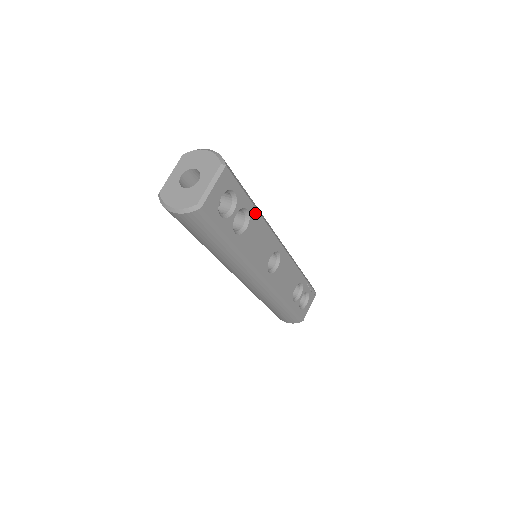
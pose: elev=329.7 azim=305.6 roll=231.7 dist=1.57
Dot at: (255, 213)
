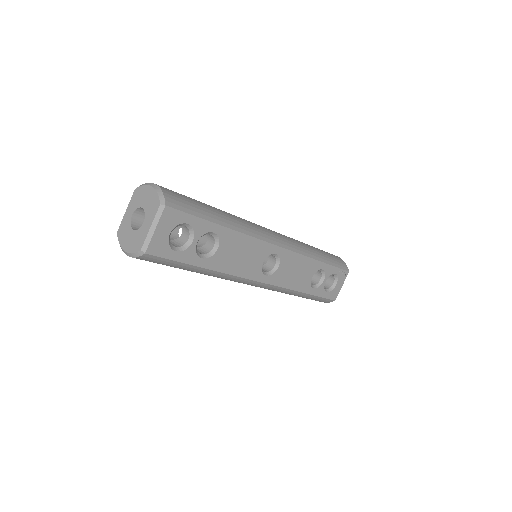
Dot at: (226, 231)
